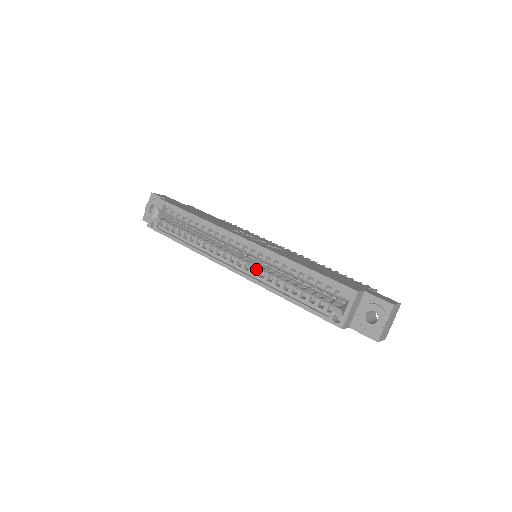
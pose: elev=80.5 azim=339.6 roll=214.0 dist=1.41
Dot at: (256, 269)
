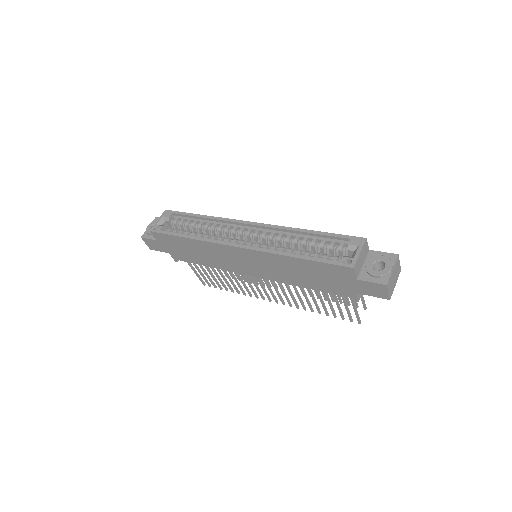
Dot at: (263, 245)
